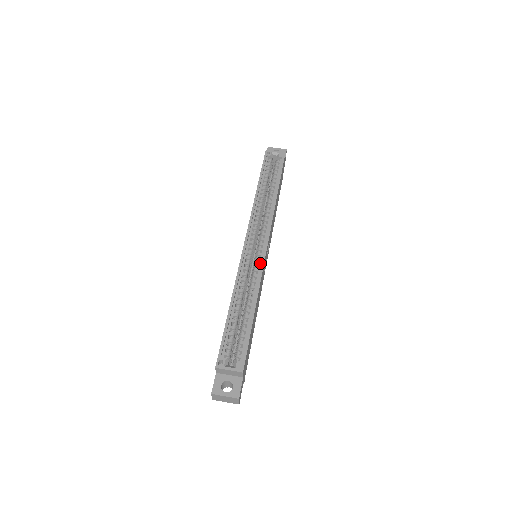
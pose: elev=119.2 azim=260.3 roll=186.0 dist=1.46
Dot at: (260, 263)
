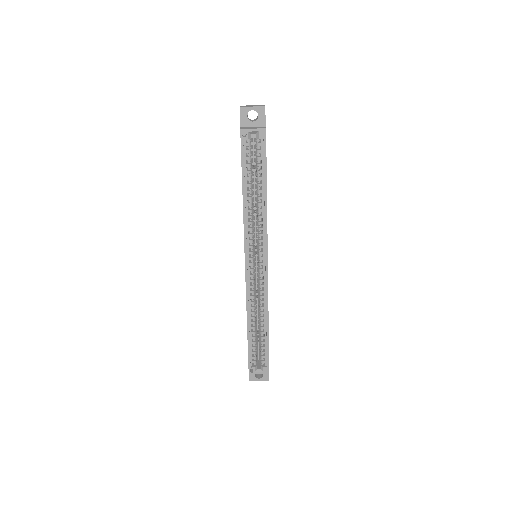
Dot at: (264, 285)
